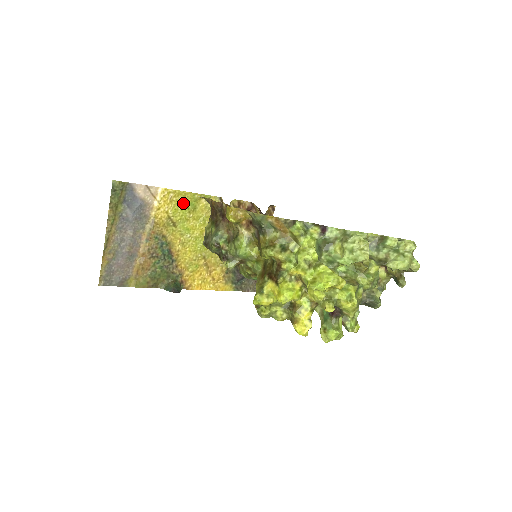
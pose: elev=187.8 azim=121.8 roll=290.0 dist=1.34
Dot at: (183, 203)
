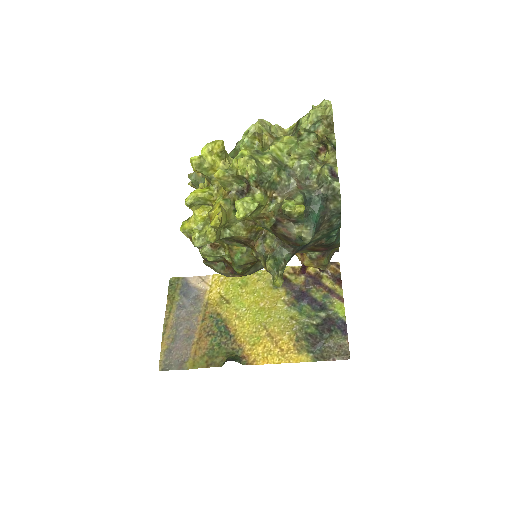
Dot at: (234, 282)
